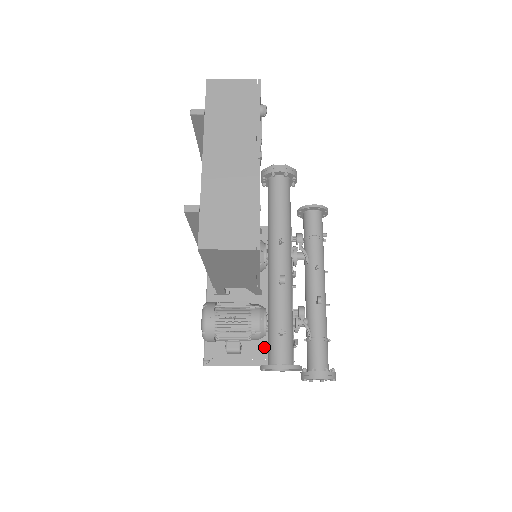
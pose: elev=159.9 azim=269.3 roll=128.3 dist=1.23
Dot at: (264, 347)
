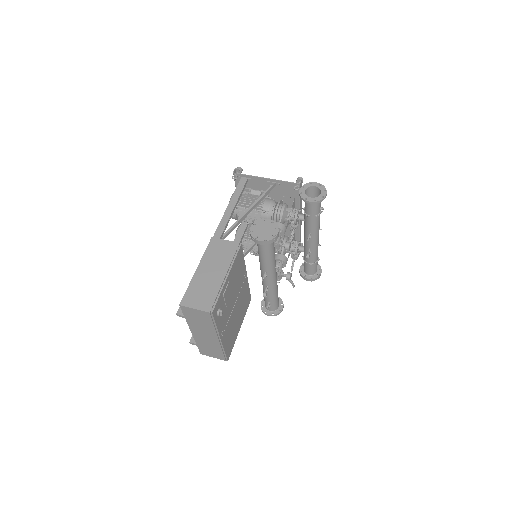
Dot at: occluded
